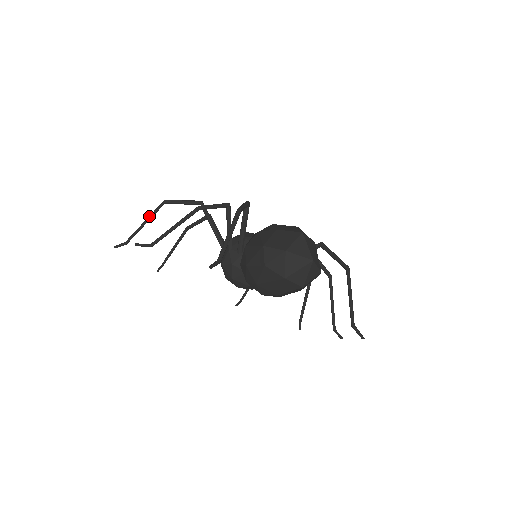
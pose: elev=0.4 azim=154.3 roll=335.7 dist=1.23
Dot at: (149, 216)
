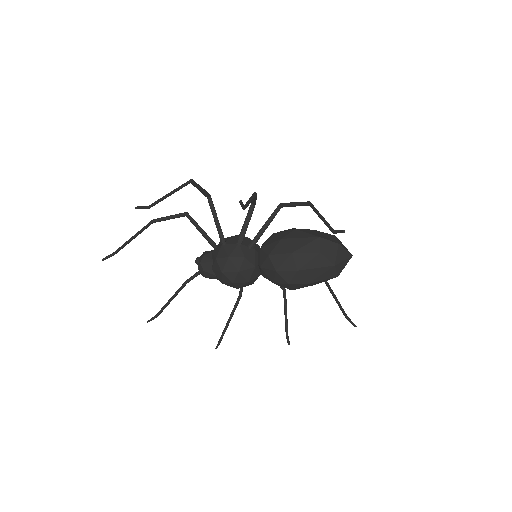
Dot at: (177, 188)
